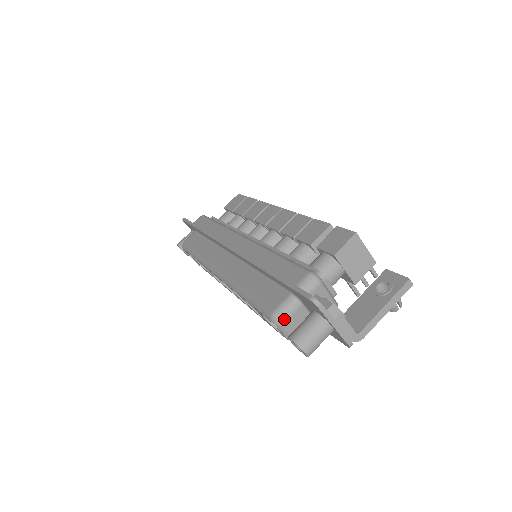
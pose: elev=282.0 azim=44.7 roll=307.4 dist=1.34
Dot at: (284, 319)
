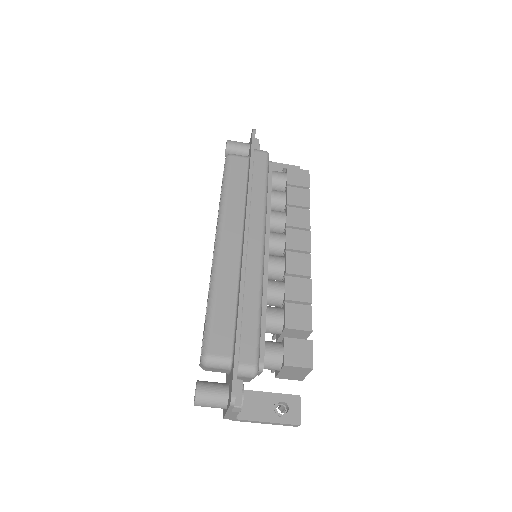
Dot at: (209, 366)
